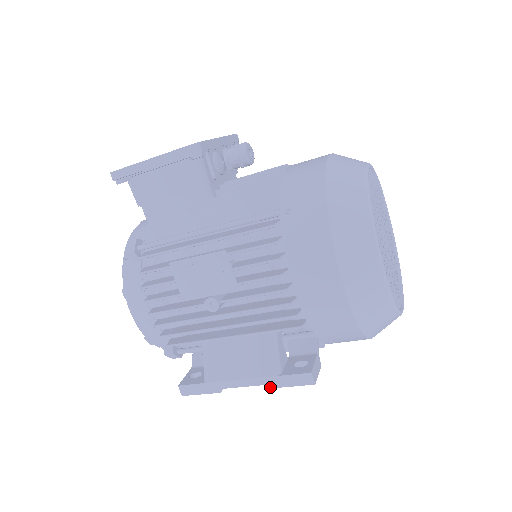
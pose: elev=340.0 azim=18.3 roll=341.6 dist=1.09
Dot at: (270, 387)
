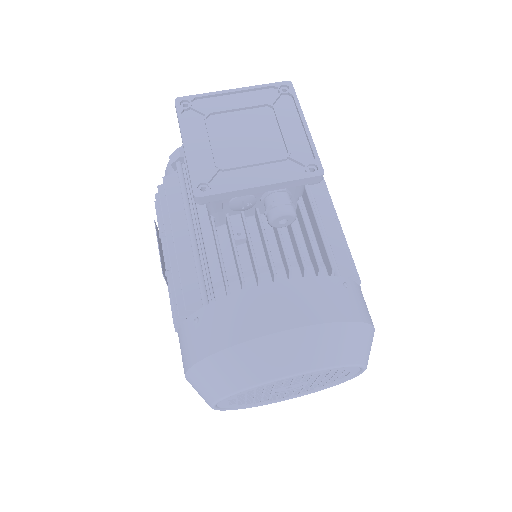
Dot at: occluded
